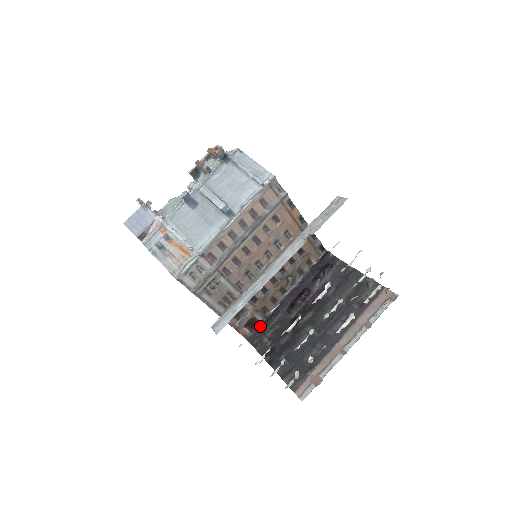
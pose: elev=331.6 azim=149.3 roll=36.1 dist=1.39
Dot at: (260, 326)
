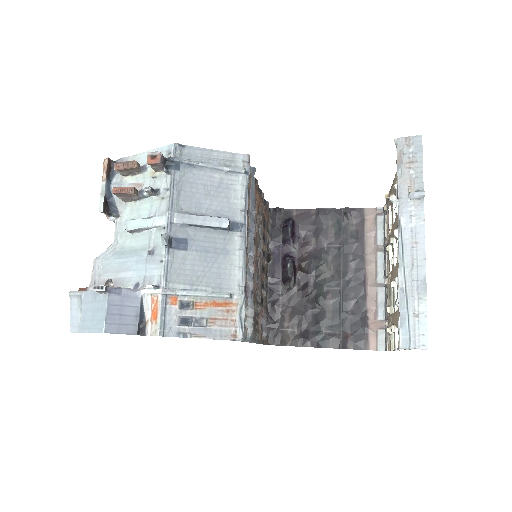
Dot at: (270, 323)
